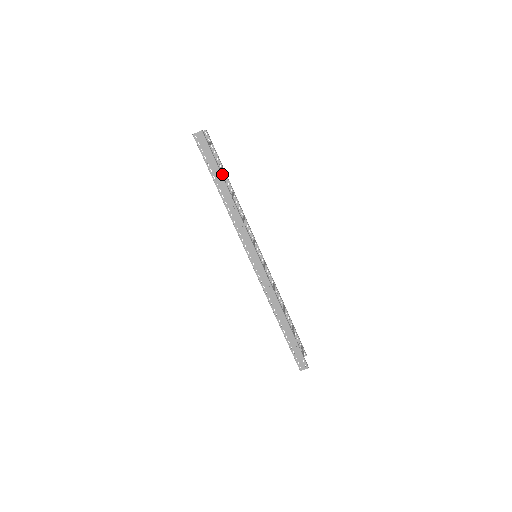
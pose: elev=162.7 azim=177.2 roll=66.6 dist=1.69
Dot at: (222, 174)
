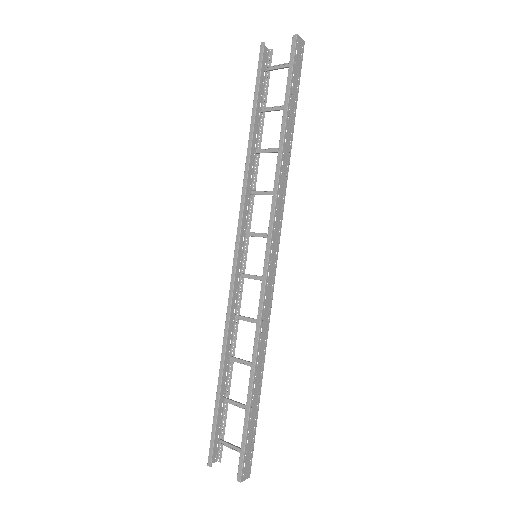
Dot at: (257, 116)
